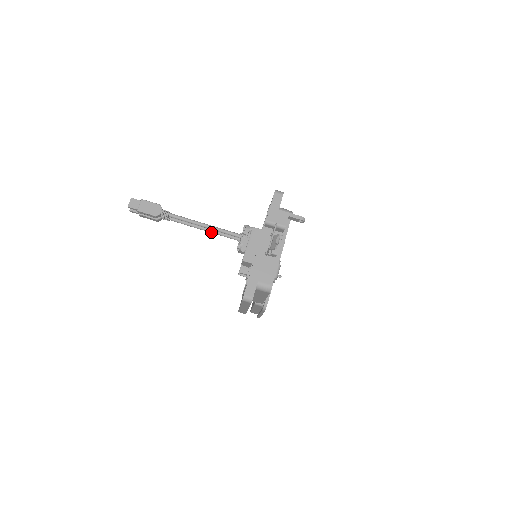
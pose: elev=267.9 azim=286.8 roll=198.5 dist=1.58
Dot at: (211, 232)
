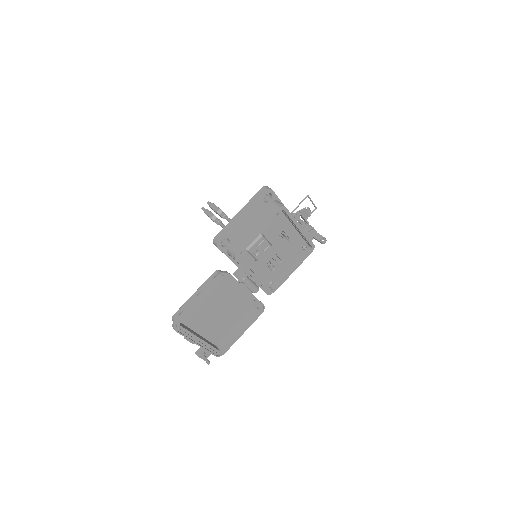
Dot at: occluded
